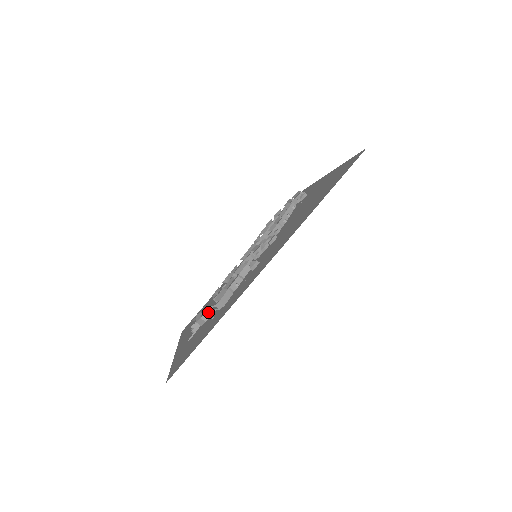
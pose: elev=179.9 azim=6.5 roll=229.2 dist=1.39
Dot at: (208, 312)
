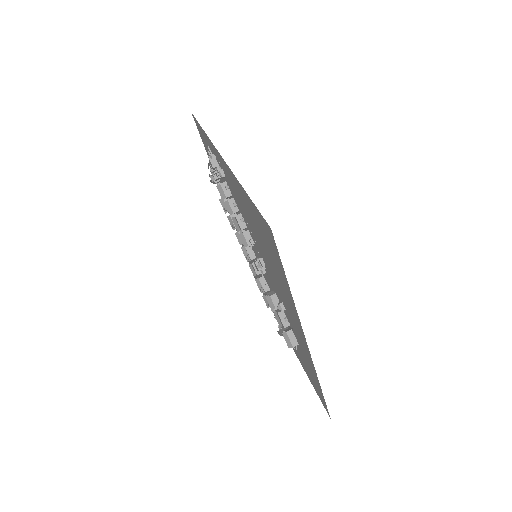
Dot at: occluded
